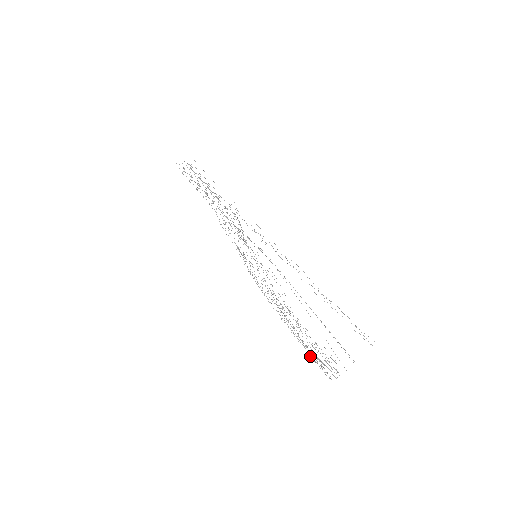
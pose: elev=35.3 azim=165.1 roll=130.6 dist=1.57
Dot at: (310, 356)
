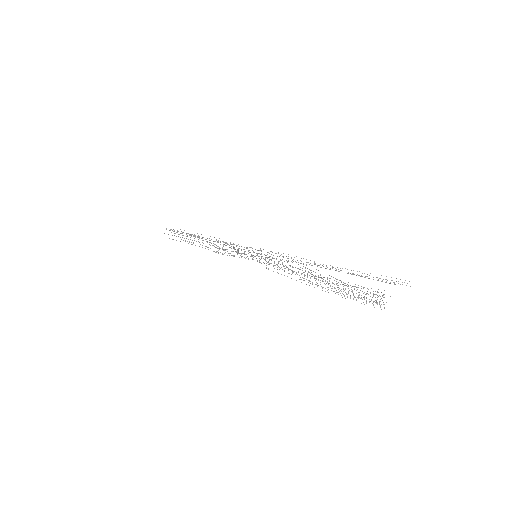
Dot at: occluded
